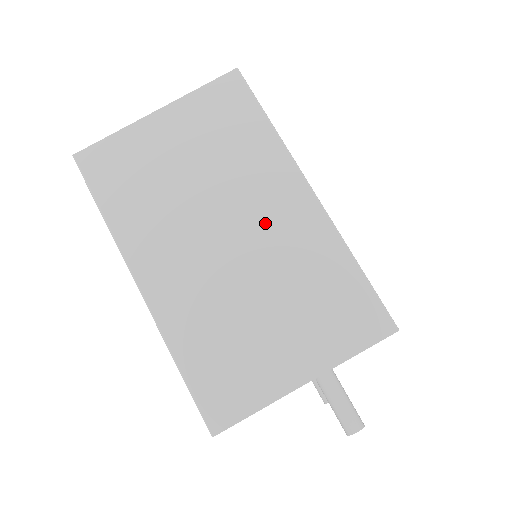
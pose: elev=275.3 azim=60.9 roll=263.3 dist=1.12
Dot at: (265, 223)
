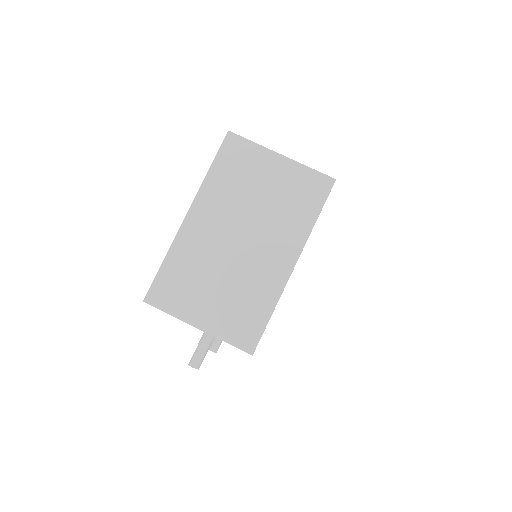
Dot at: (261, 254)
